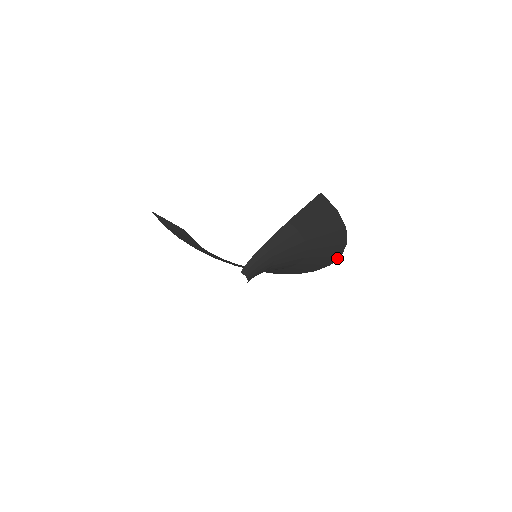
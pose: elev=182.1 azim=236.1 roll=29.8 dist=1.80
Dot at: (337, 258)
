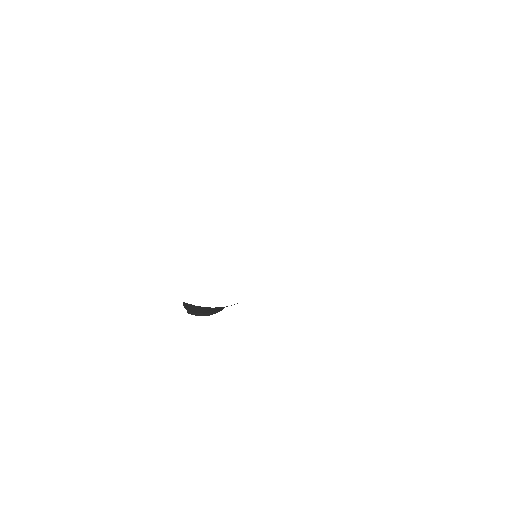
Dot at: occluded
